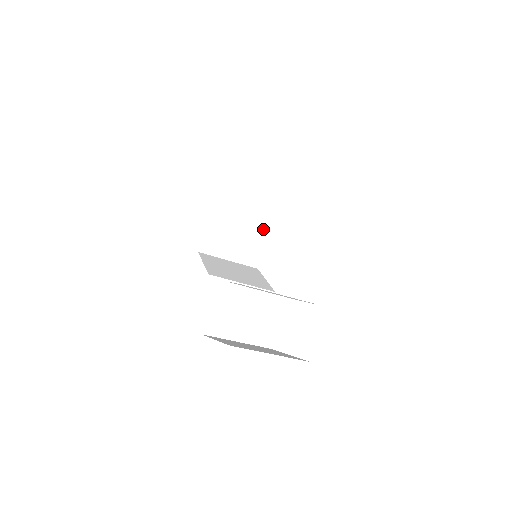
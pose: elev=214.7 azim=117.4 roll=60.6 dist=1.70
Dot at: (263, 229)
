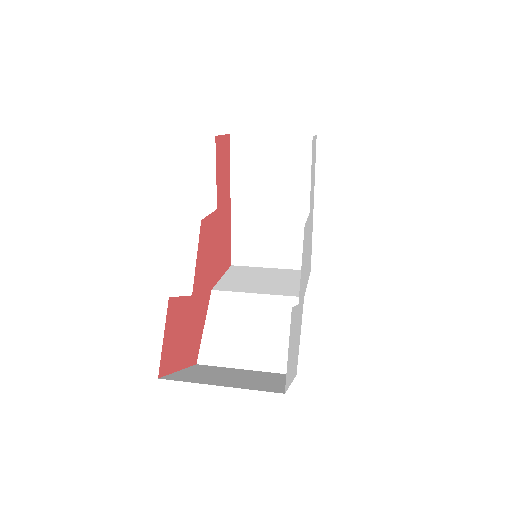
Dot at: (299, 220)
